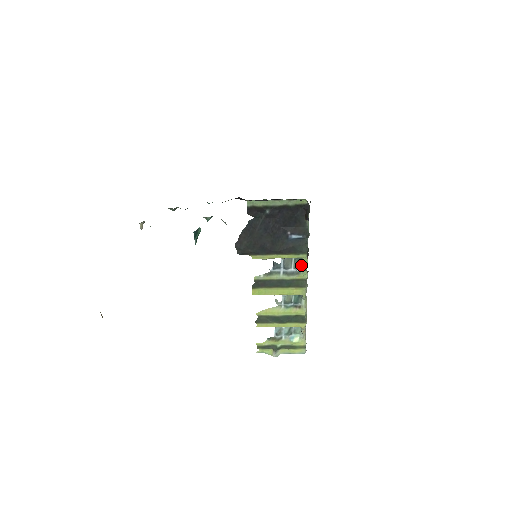
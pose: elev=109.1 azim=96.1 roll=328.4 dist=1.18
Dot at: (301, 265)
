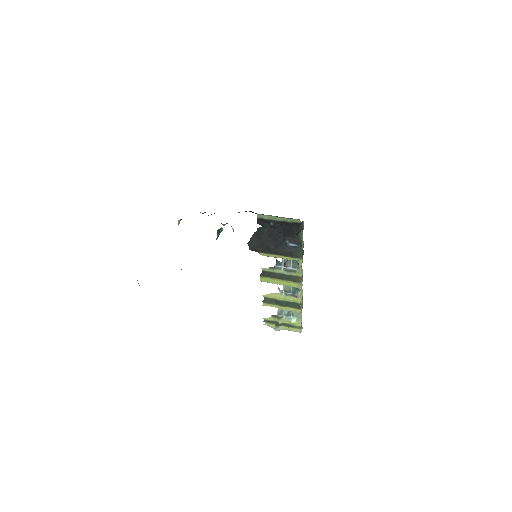
Dot at: (297, 266)
